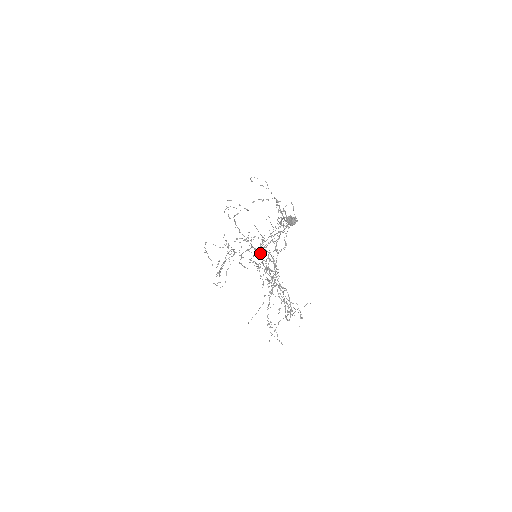
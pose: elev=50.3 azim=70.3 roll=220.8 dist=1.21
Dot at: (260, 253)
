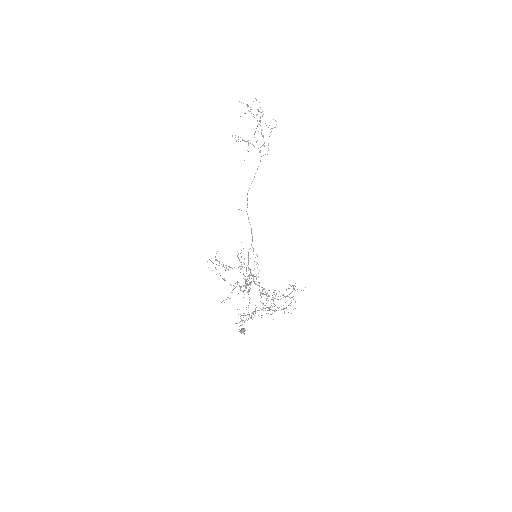
Dot at: (253, 276)
